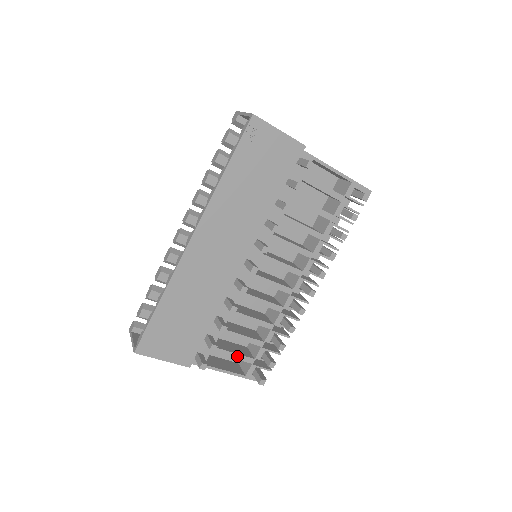
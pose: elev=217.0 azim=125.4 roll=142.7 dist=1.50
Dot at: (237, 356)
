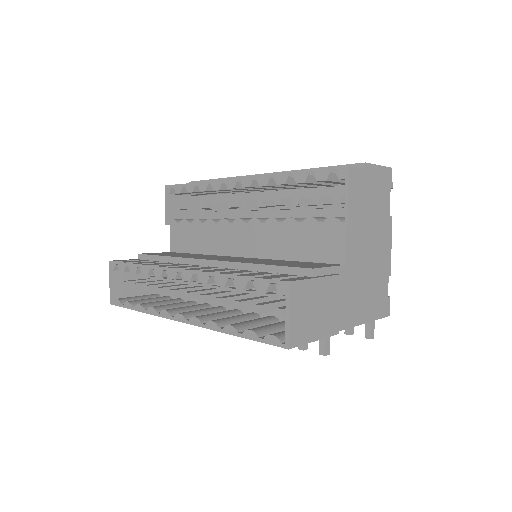
Dot at: occluded
